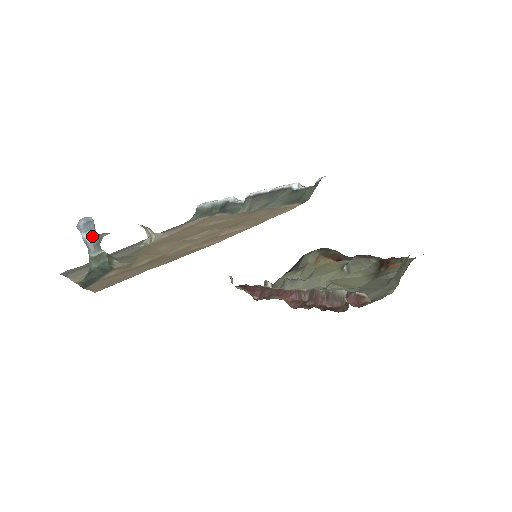
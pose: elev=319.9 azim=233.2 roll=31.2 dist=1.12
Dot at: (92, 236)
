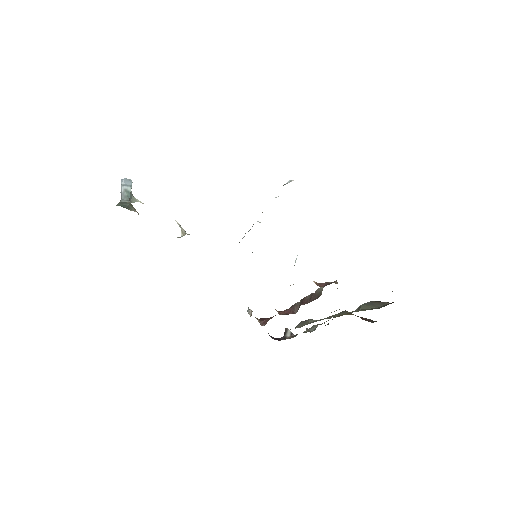
Dot at: (126, 190)
